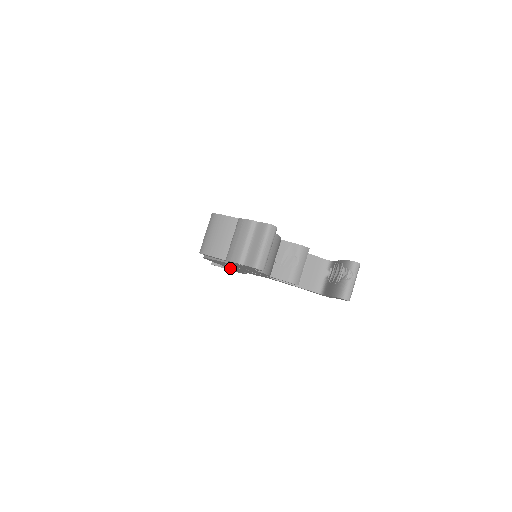
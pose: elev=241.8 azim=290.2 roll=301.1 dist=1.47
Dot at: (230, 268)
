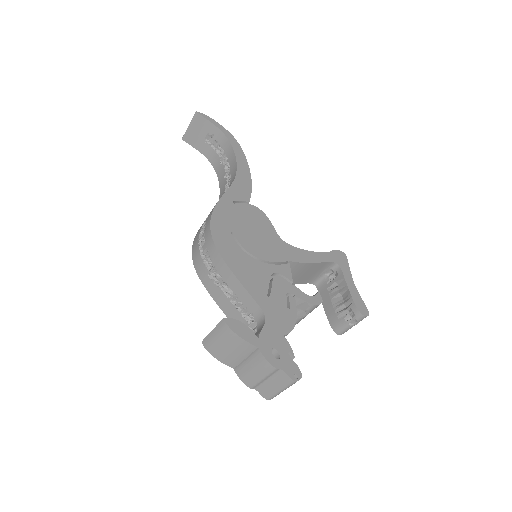
Dot at: (208, 158)
